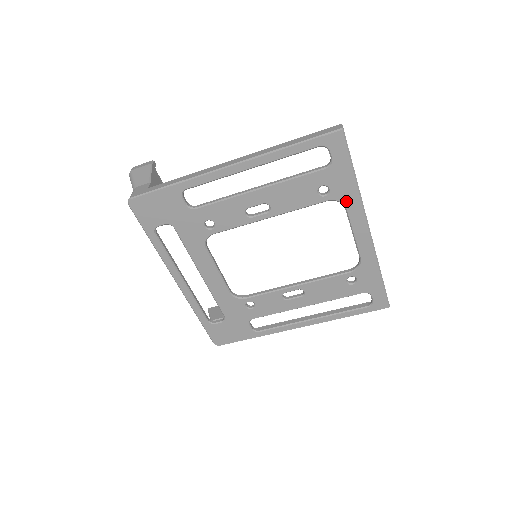
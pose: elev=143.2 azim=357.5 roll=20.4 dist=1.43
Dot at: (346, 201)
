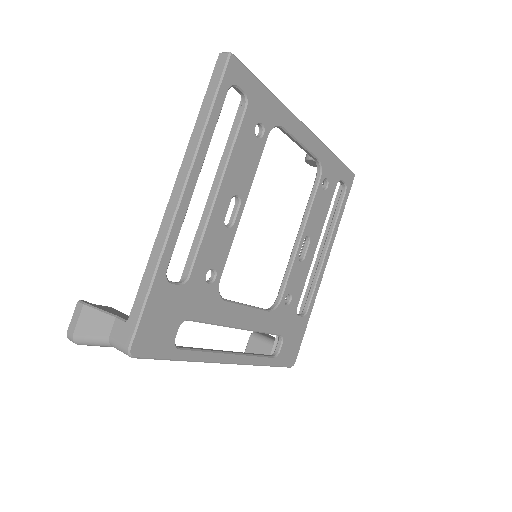
Dot at: (278, 120)
